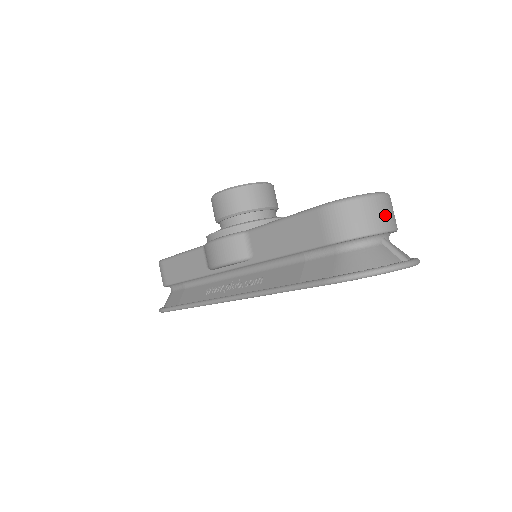
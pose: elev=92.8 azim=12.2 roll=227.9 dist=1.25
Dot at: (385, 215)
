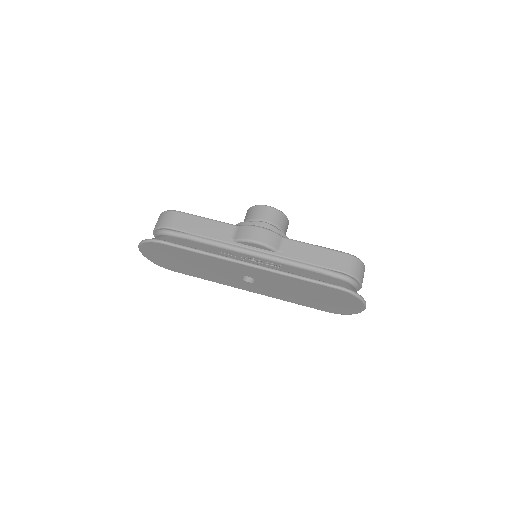
Dot at: occluded
